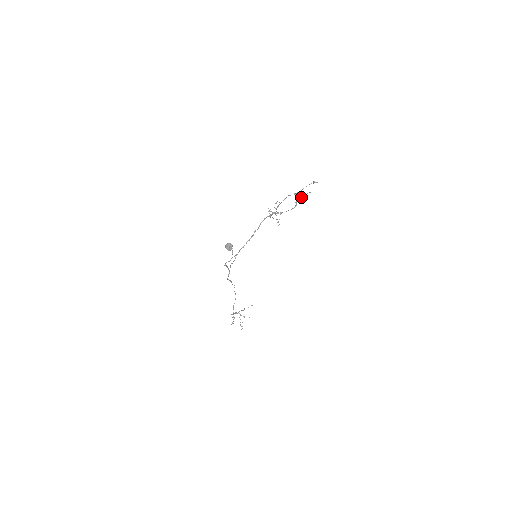
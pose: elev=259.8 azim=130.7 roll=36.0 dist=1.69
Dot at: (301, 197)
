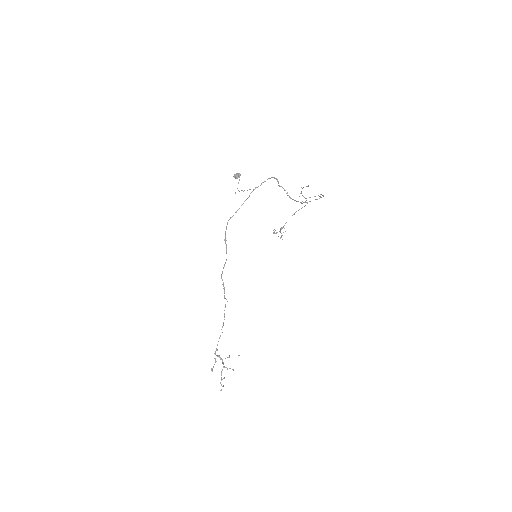
Dot at: occluded
